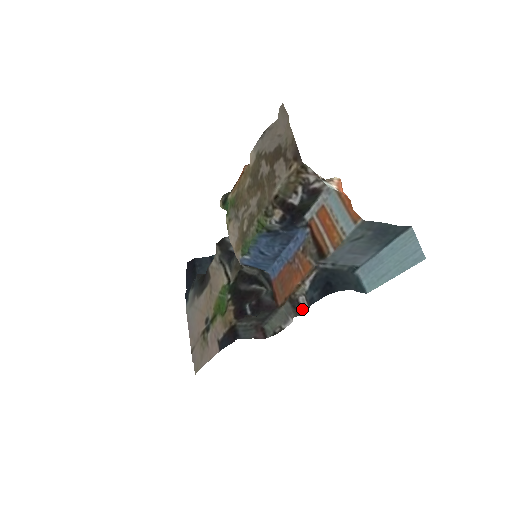
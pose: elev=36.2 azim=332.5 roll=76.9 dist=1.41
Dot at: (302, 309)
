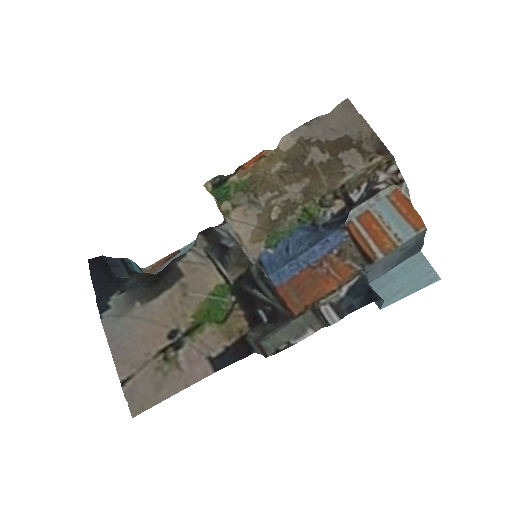
Dot at: (326, 320)
